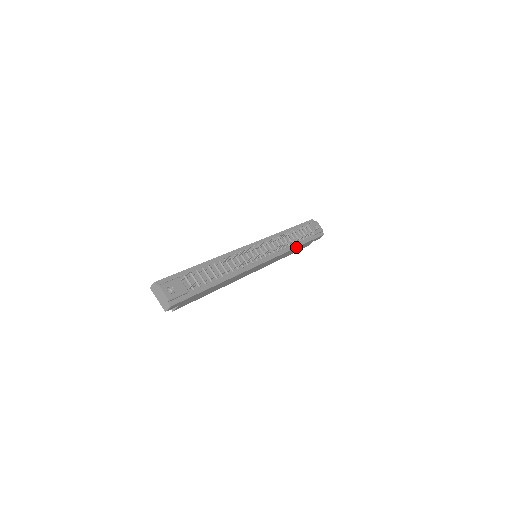
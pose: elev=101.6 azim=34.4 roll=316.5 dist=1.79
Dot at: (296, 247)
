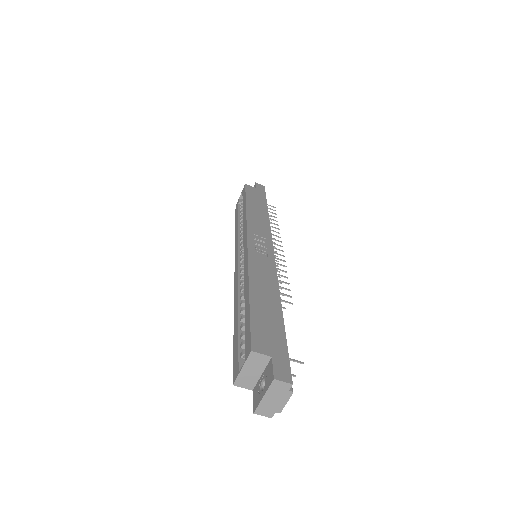
Dot at: occluded
